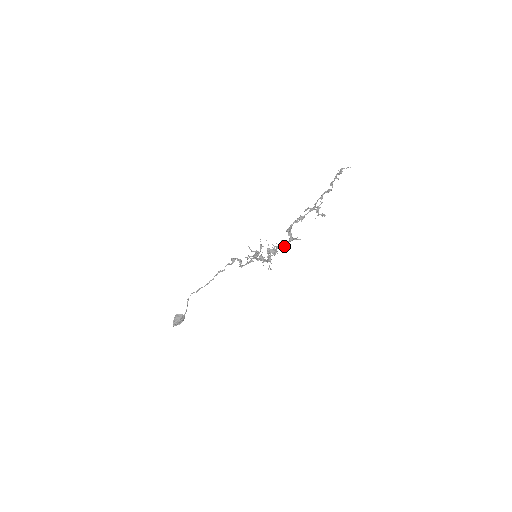
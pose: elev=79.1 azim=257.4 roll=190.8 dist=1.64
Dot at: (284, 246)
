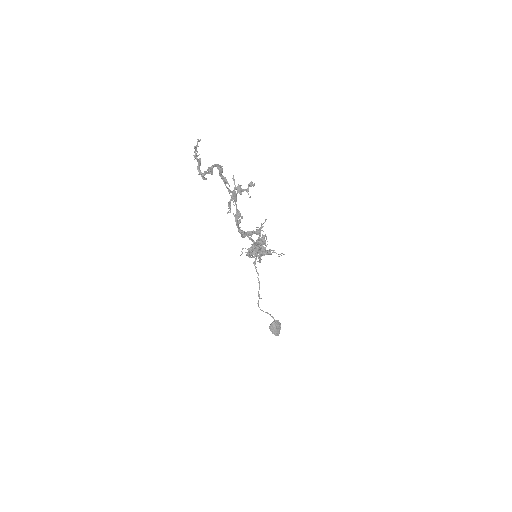
Dot at: (261, 242)
